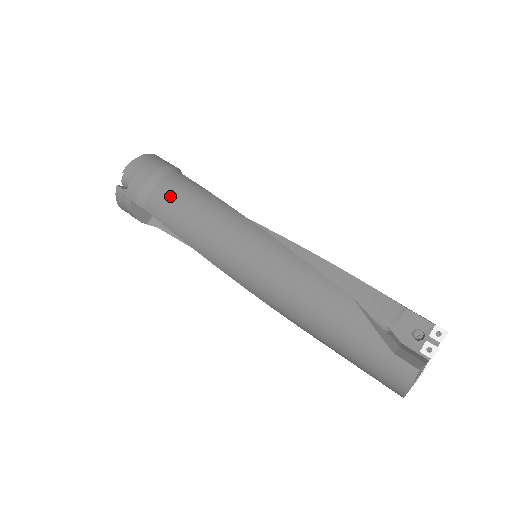
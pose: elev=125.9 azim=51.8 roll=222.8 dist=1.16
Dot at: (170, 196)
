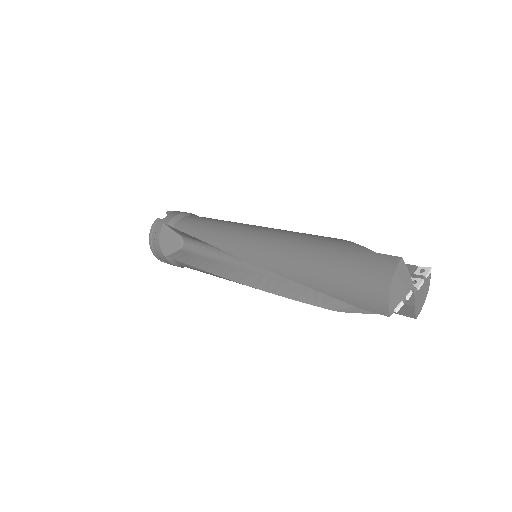
Dot at: (198, 217)
